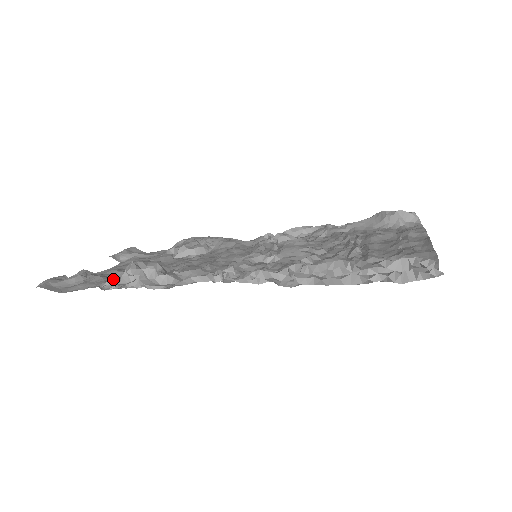
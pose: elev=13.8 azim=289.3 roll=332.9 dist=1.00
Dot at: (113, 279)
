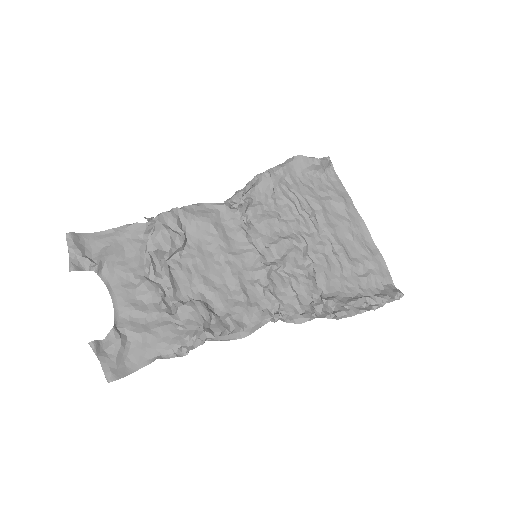
Dot at: (165, 333)
